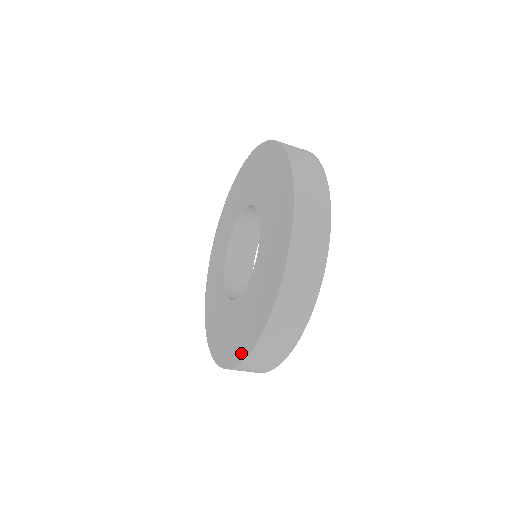
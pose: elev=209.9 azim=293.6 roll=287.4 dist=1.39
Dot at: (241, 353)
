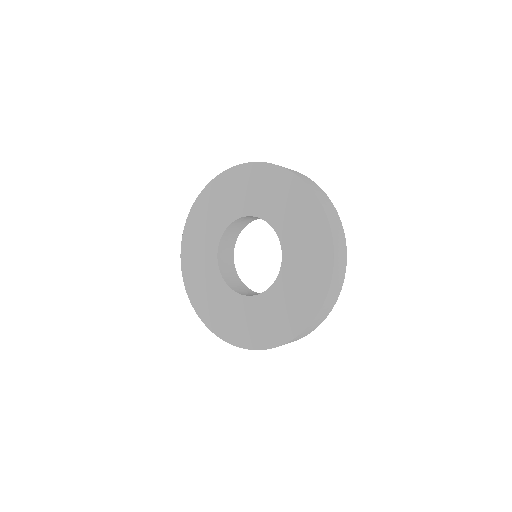
Dot at: (288, 334)
